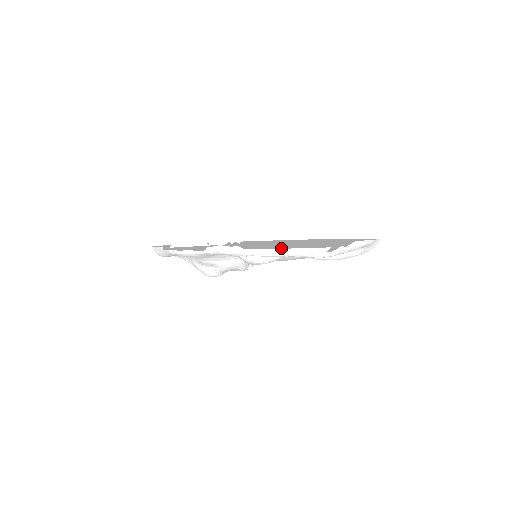
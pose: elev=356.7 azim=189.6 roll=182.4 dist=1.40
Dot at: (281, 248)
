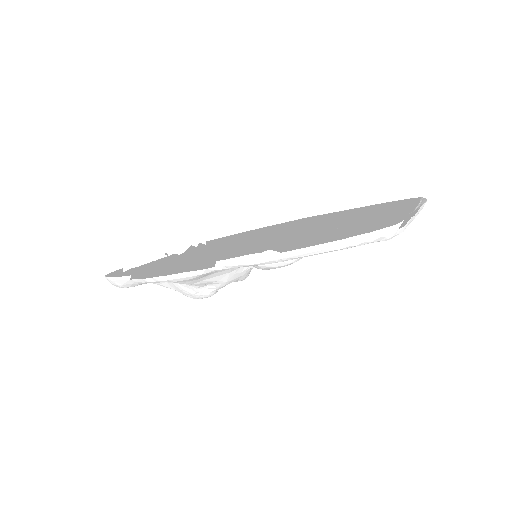
Dot at: (324, 238)
